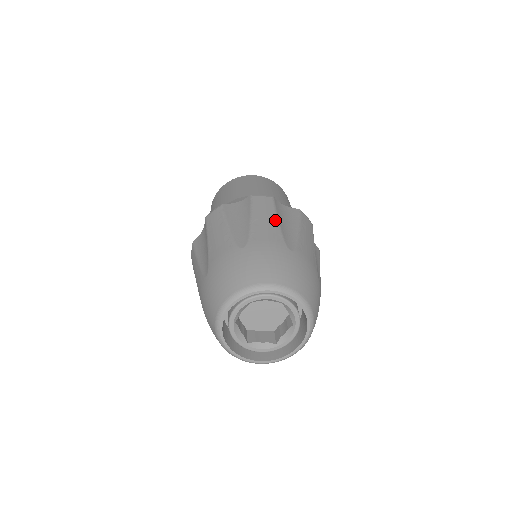
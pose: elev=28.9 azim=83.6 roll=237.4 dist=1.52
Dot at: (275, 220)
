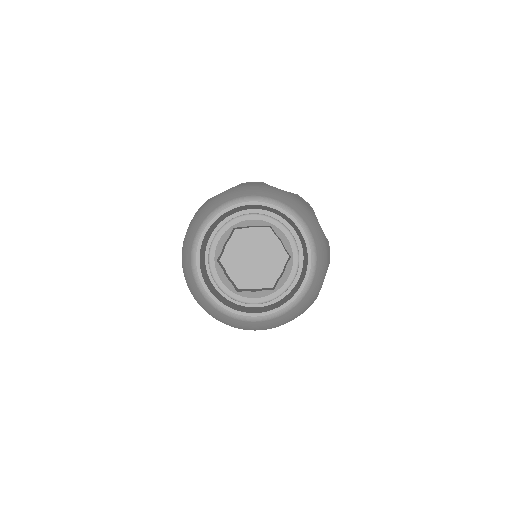
Dot at: (263, 183)
